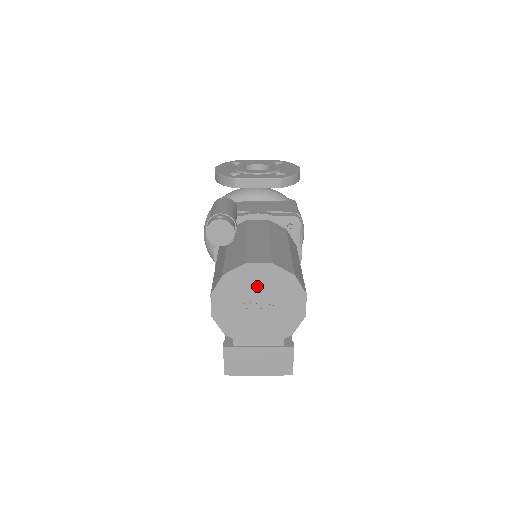
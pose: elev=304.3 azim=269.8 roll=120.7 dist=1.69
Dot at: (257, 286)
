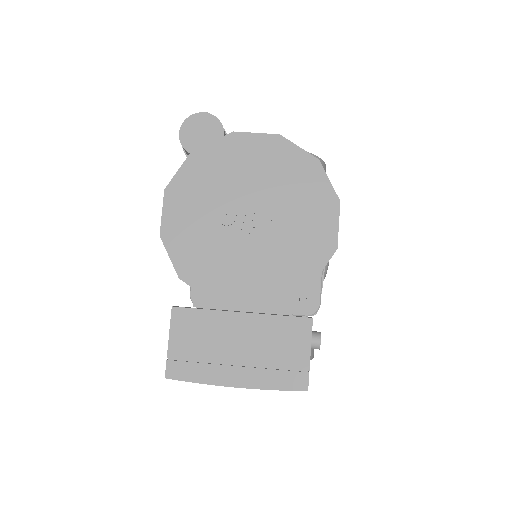
Dot at: (250, 177)
